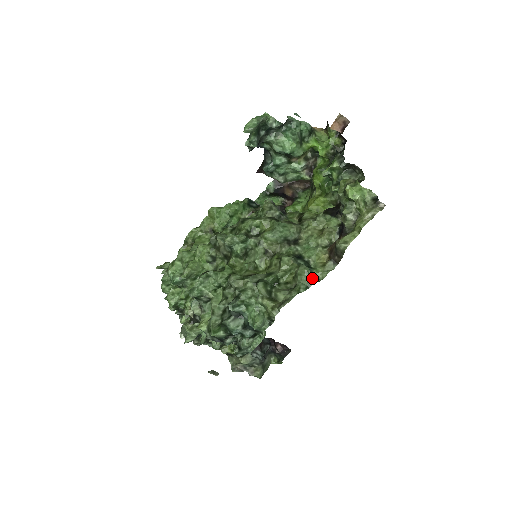
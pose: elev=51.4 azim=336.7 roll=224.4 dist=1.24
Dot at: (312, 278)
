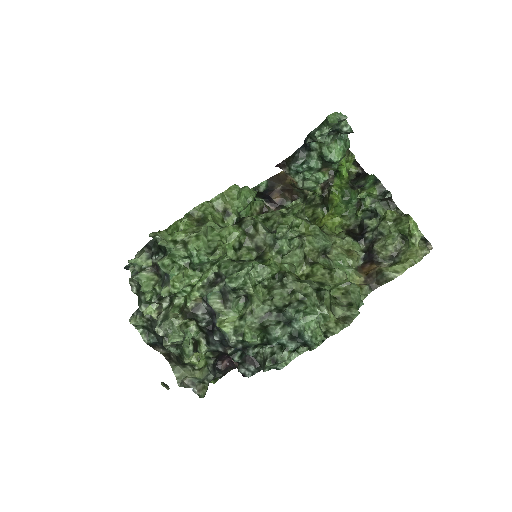
Dot at: occluded
